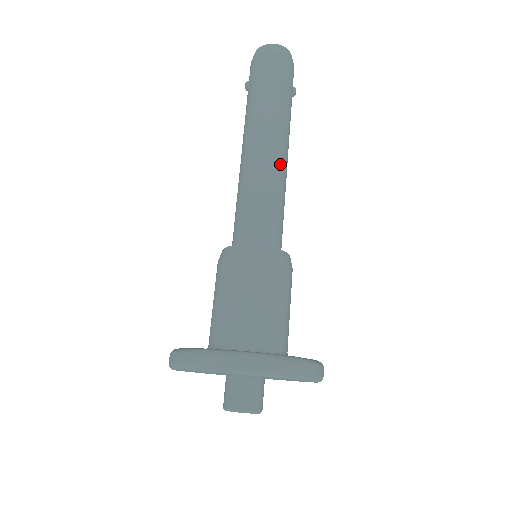
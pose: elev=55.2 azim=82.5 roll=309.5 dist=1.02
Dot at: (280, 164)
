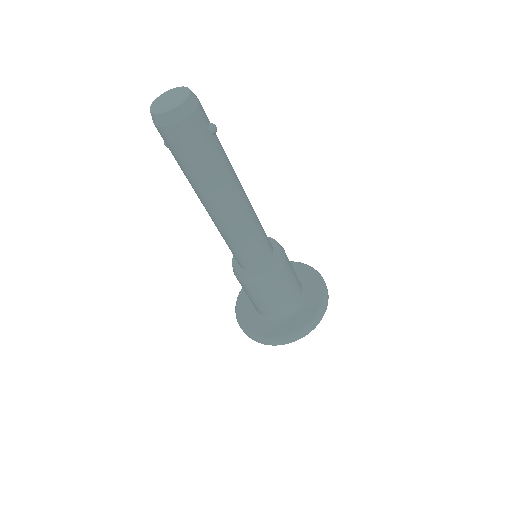
Dot at: (239, 215)
